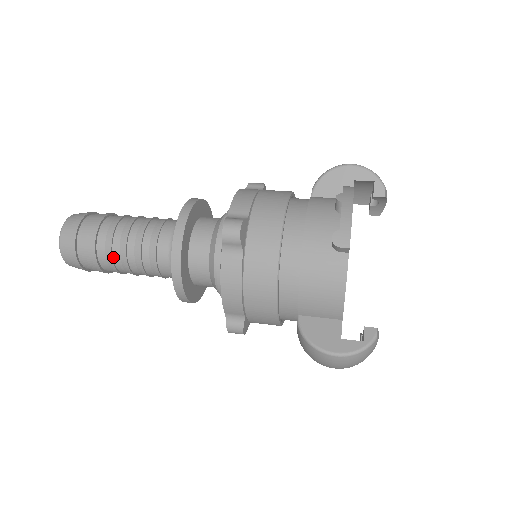
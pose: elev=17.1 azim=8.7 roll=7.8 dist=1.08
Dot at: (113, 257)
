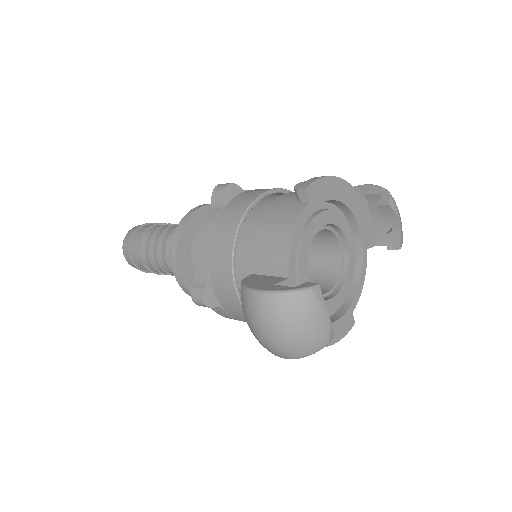
Dot at: (150, 242)
